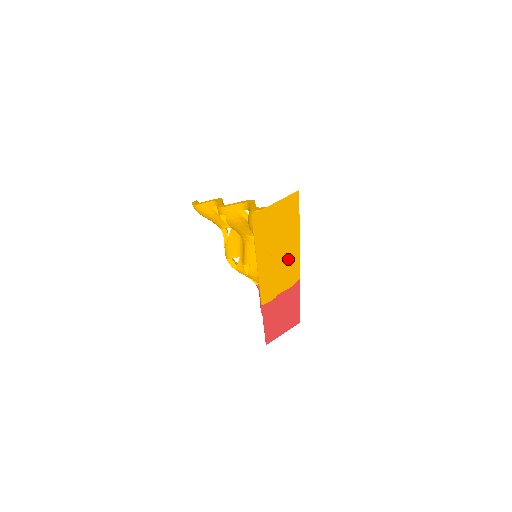
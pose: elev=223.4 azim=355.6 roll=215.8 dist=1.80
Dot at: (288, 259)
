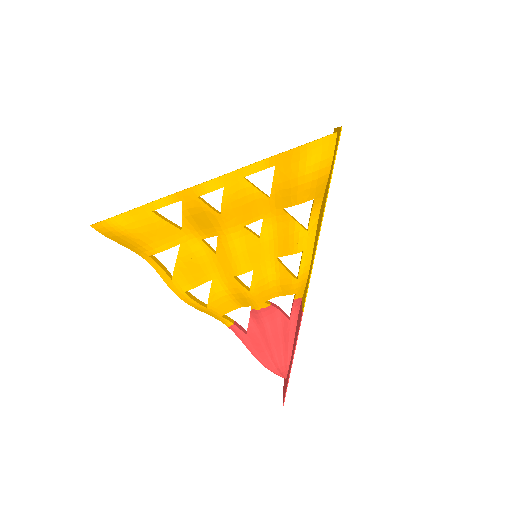
Dot at: occluded
